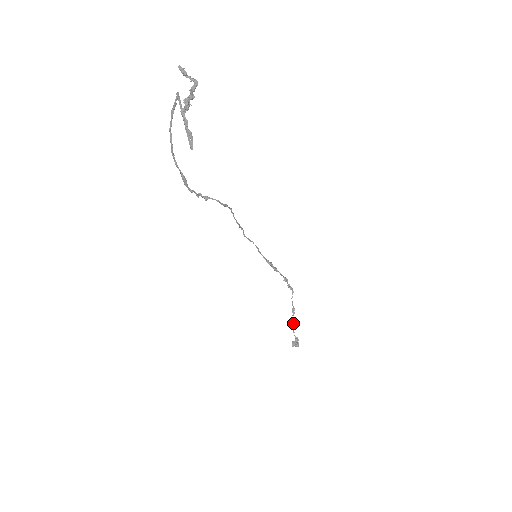
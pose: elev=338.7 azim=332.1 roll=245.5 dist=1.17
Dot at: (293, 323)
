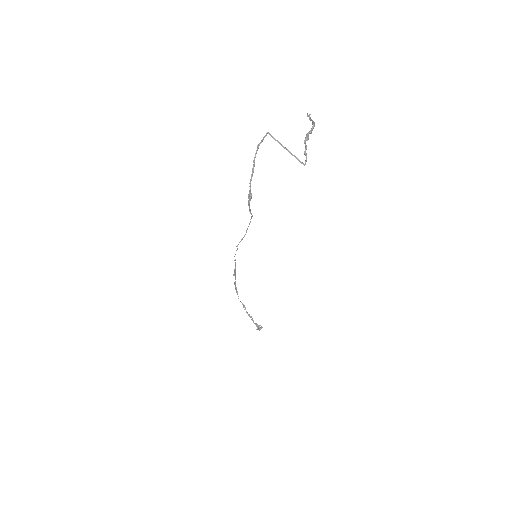
Dot at: occluded
